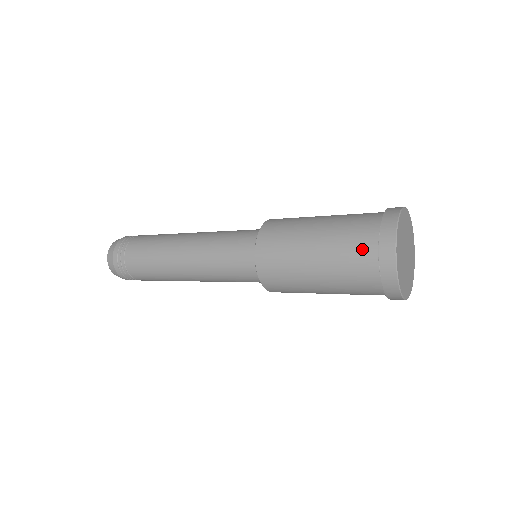
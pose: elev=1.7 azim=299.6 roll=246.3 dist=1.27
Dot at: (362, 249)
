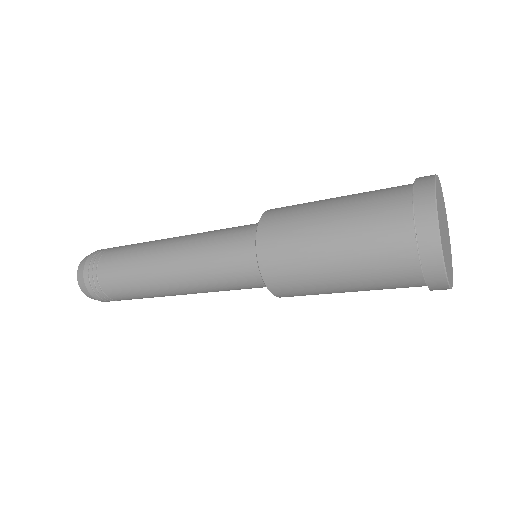
Dot at: (395, 187)
